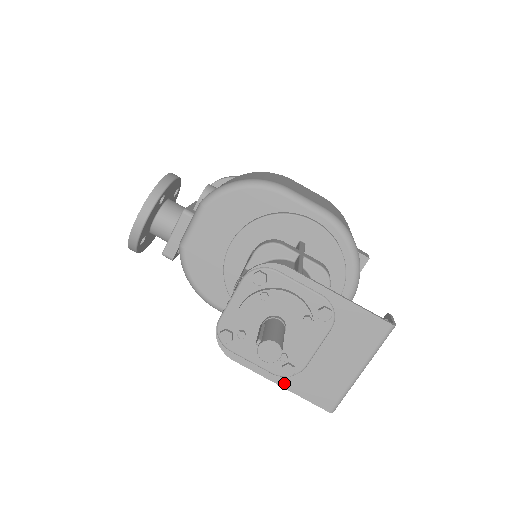
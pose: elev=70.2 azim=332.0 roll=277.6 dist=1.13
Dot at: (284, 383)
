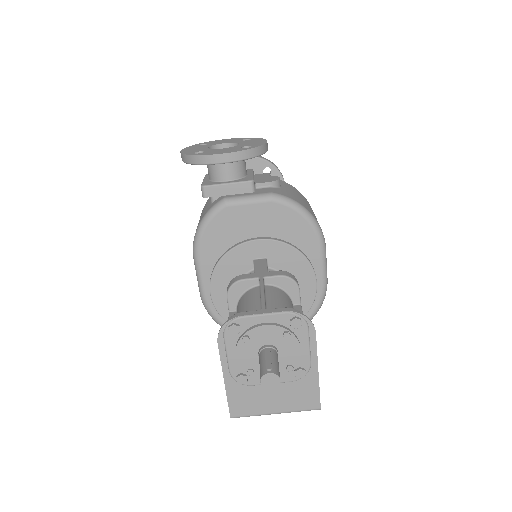
Dot at: (228, 381)
